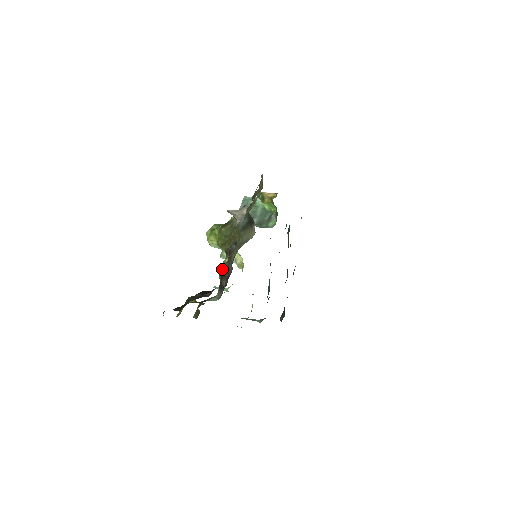
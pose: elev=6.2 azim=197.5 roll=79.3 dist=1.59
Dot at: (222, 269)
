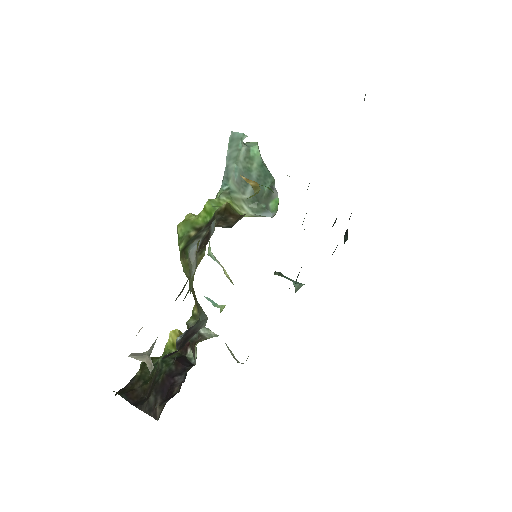
Dot at: occluded
